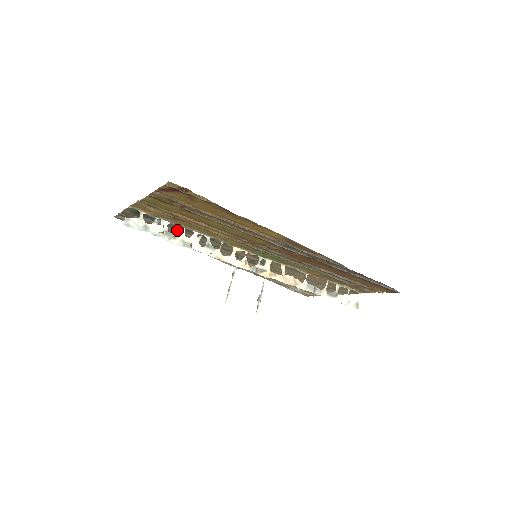
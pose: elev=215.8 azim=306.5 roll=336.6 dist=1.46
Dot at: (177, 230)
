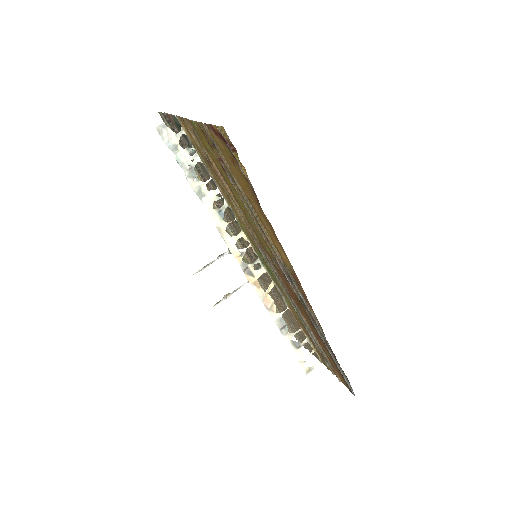
Dot at: (204, 173)
